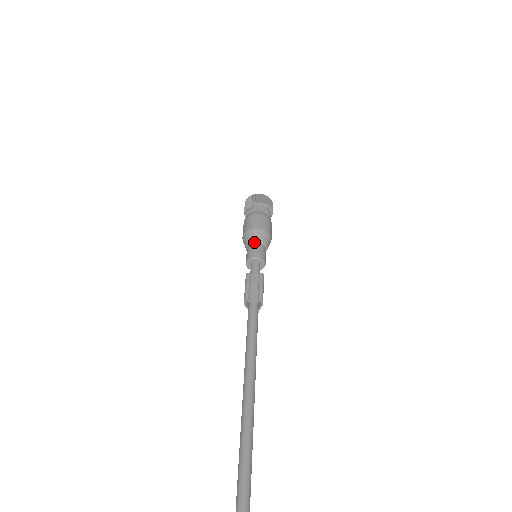
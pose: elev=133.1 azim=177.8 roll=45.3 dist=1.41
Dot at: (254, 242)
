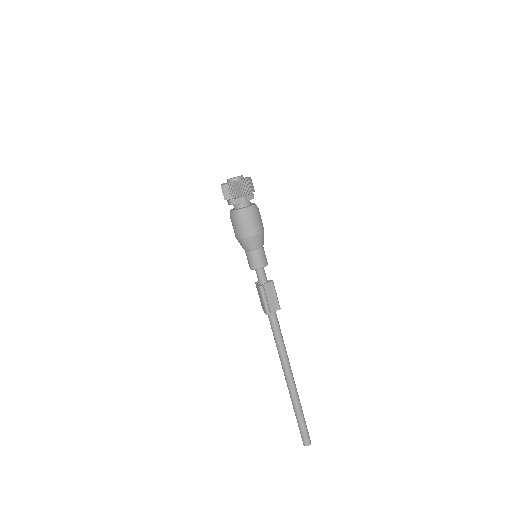
Dot at: (256, 249)
